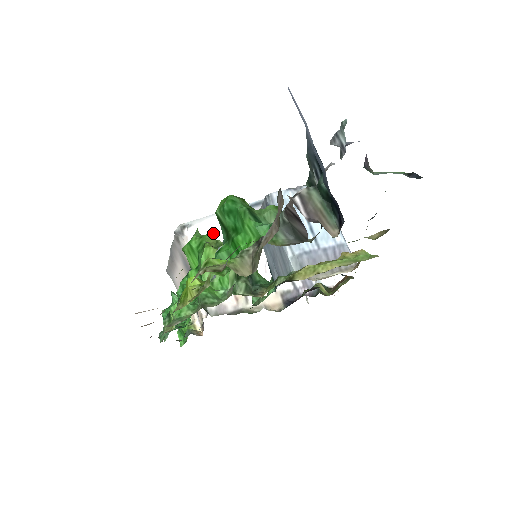
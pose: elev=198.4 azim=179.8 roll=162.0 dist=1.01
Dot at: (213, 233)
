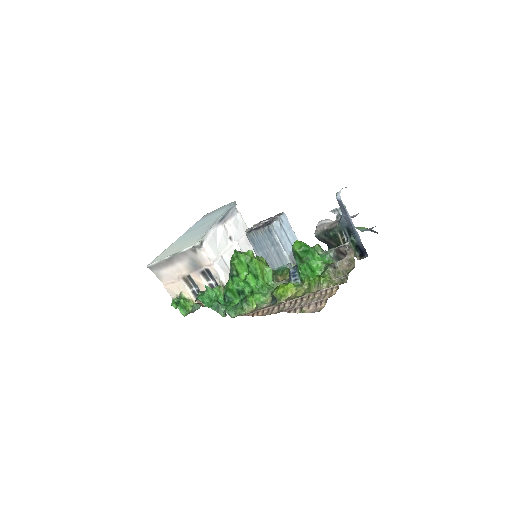
Dot at: (252, 251)
